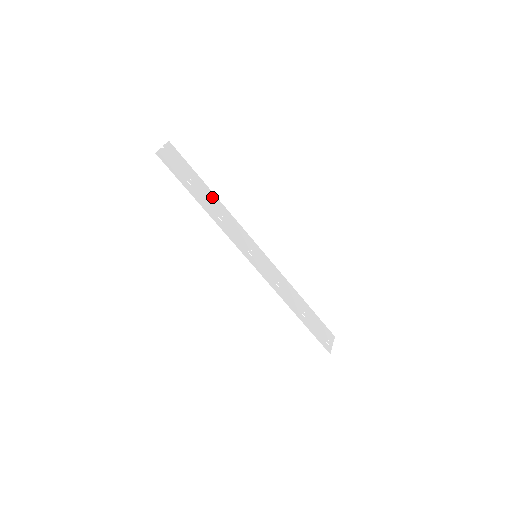
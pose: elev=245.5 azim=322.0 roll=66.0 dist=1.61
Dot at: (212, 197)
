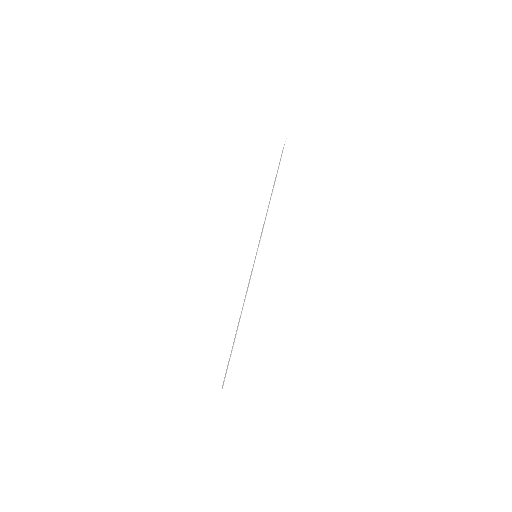
Dot at: occluded
